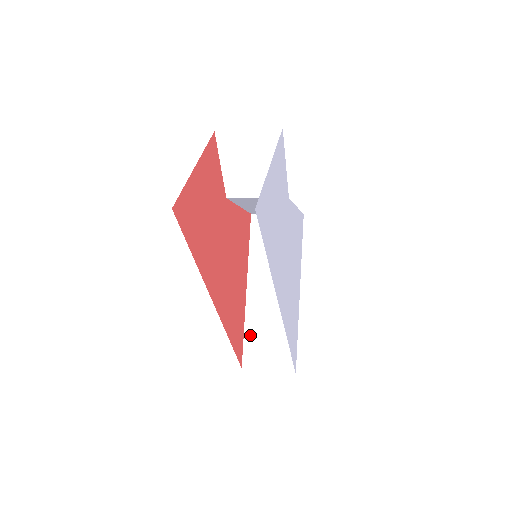
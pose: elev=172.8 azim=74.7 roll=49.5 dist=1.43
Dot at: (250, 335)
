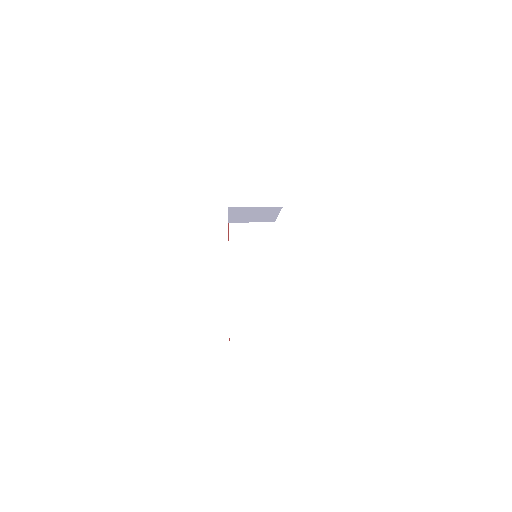
Dot at: (235, 329)
